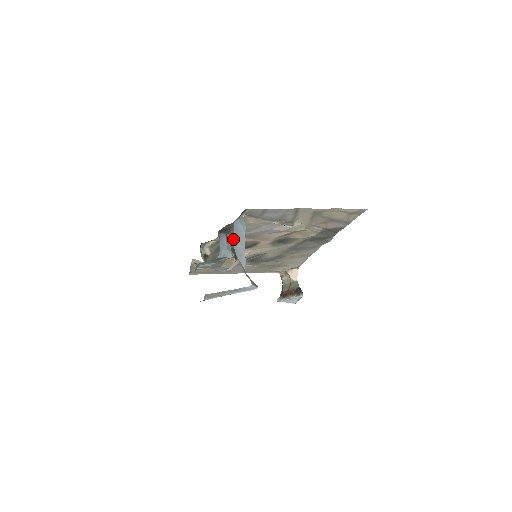
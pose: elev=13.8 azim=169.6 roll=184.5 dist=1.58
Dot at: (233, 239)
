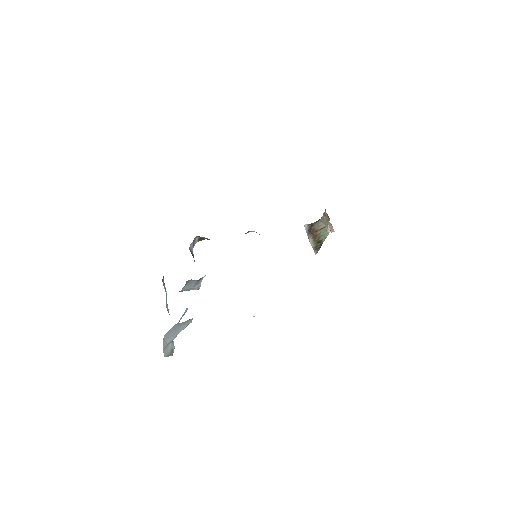
Dot at: occluded
